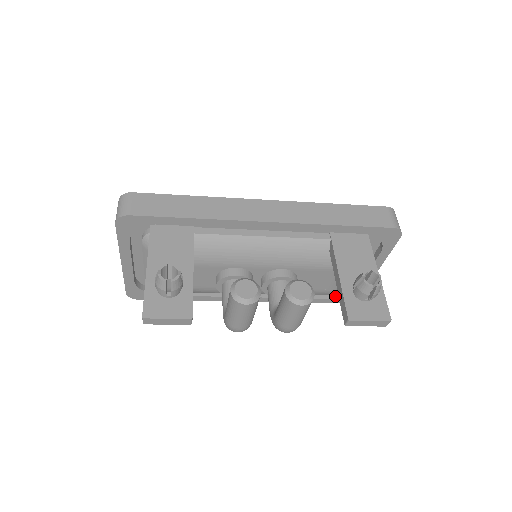
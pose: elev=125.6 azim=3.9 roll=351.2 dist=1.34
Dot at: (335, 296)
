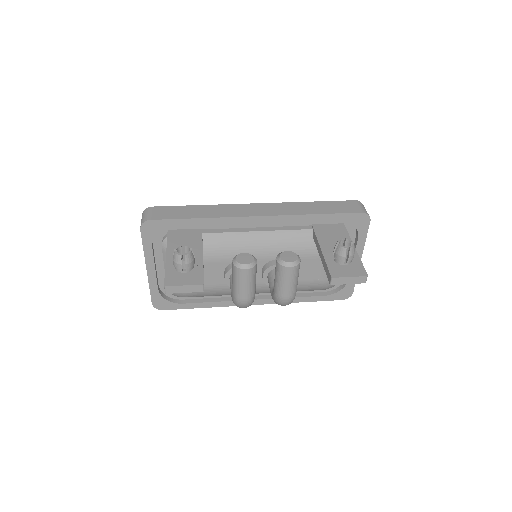
Dot at: (331, 293)
